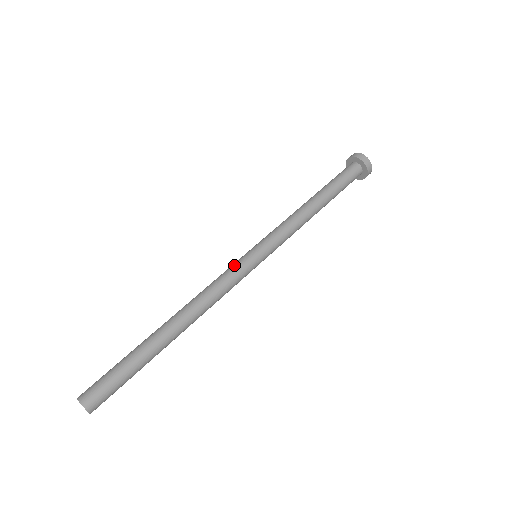
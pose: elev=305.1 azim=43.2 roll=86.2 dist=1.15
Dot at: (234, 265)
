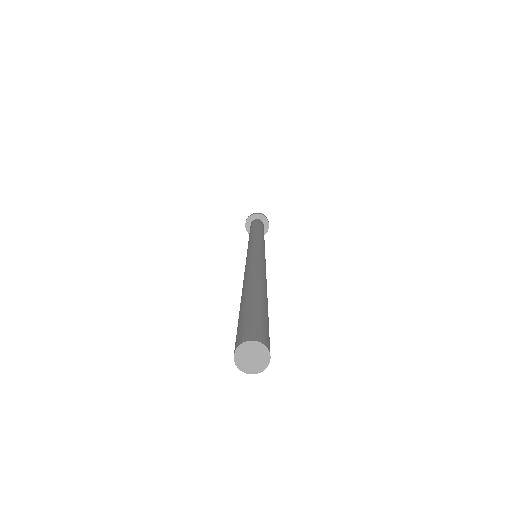
Dot at: (260, 254)
